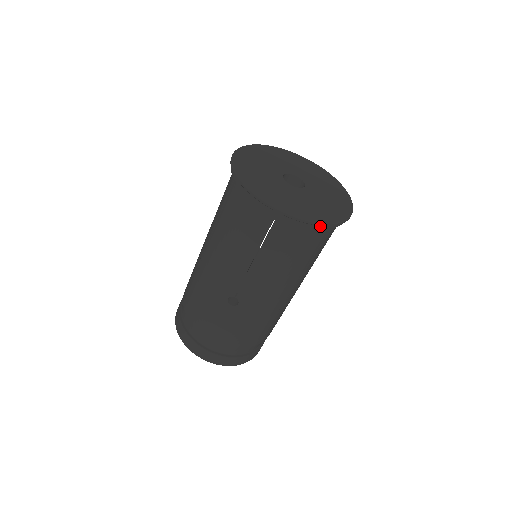
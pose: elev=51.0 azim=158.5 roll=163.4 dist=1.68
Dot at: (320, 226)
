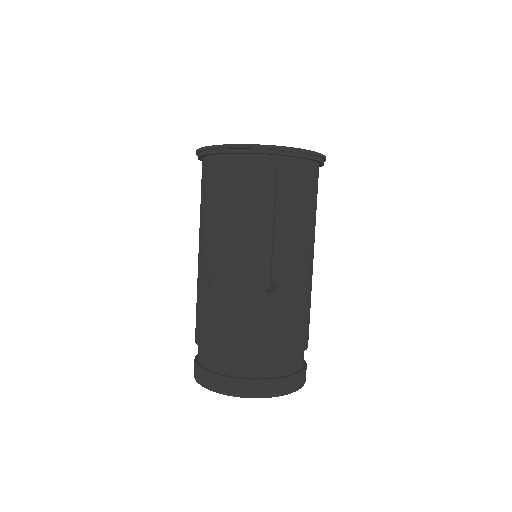
Dot at: (315, 158)
